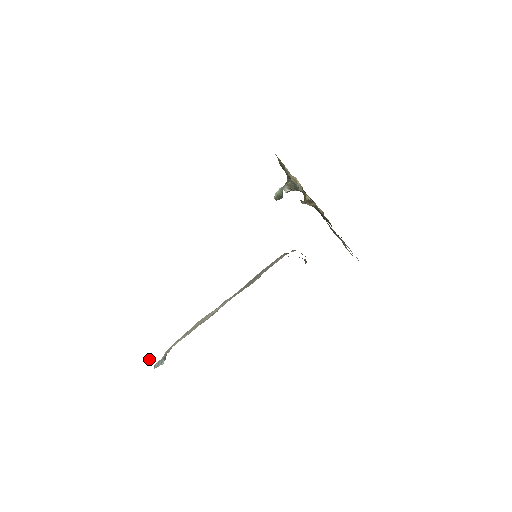
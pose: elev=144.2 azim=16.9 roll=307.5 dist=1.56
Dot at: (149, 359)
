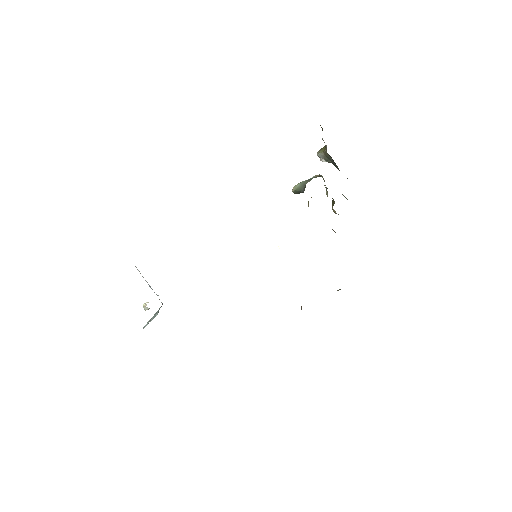
Dot at: (144, 307)
